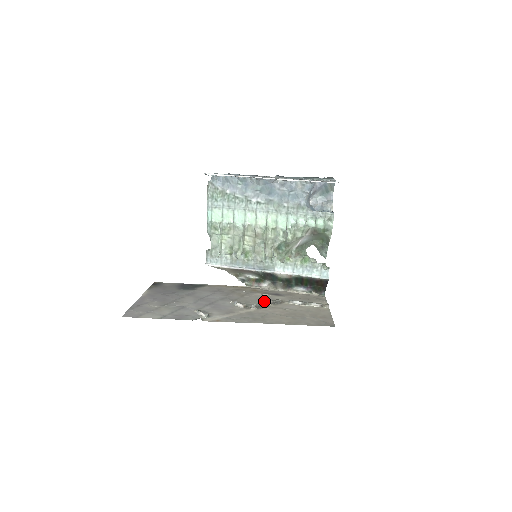
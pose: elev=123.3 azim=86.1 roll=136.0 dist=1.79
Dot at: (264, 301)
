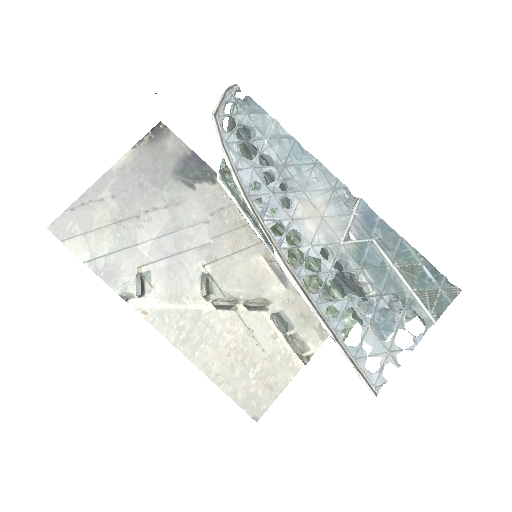
Dot at: (245, 290)
